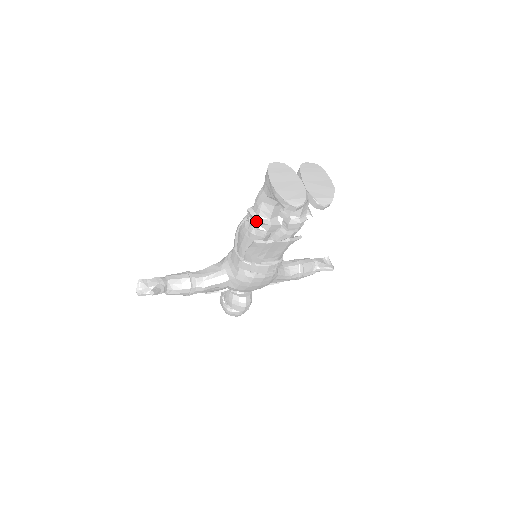
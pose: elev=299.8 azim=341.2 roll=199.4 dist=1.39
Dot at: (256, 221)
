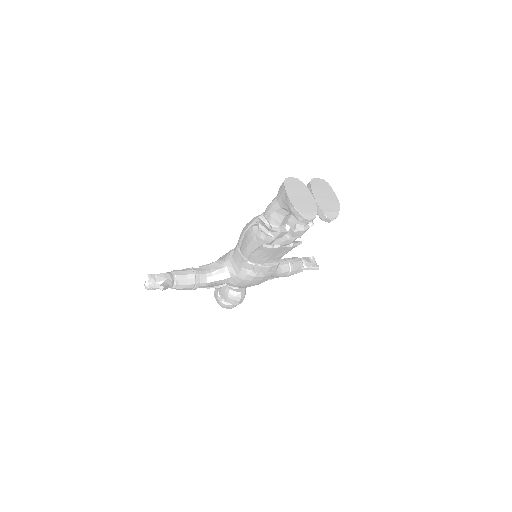
Dot at: (267, 228)
